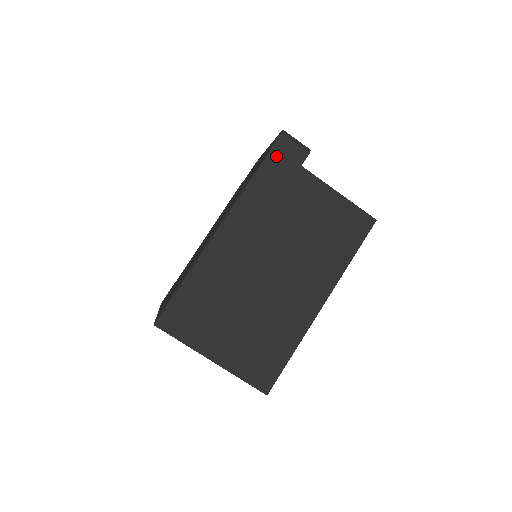
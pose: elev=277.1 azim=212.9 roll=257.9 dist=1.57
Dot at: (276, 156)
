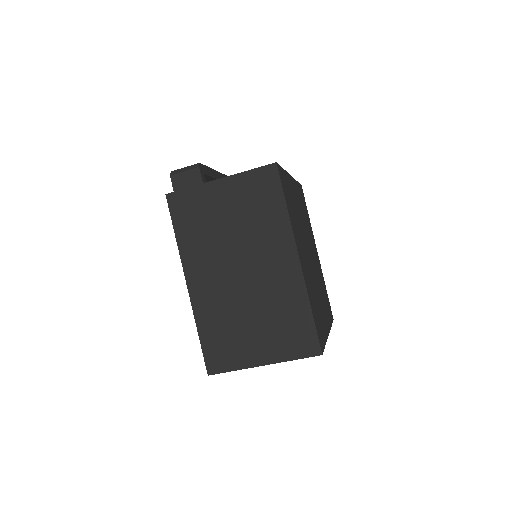
Dot at: (173, 199)
